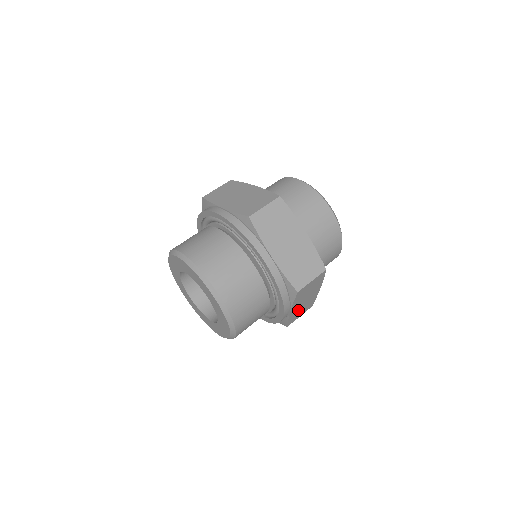
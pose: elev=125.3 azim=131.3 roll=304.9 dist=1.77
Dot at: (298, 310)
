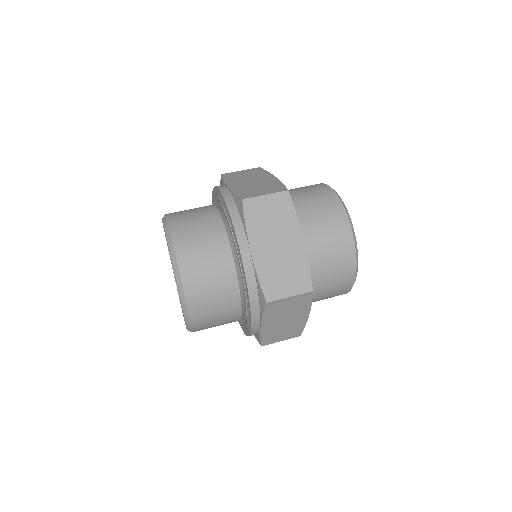
Dot at: (276, 330)
